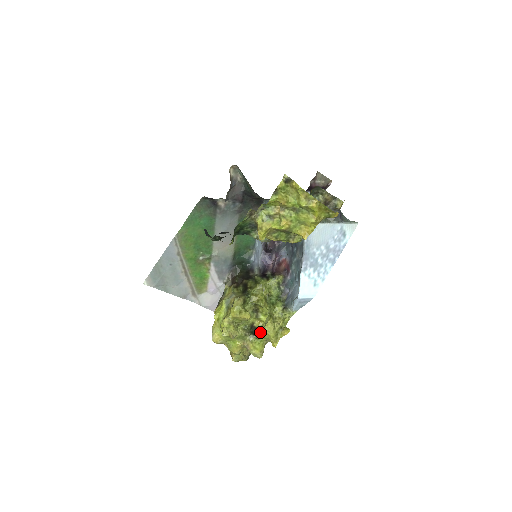
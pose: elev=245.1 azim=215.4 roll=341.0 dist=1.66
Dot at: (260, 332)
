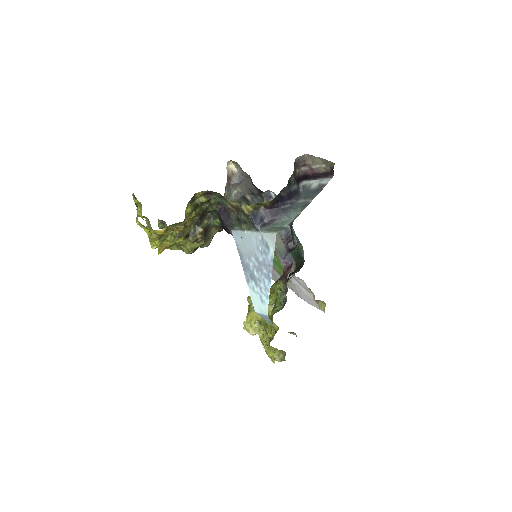
Dot at: occluded
